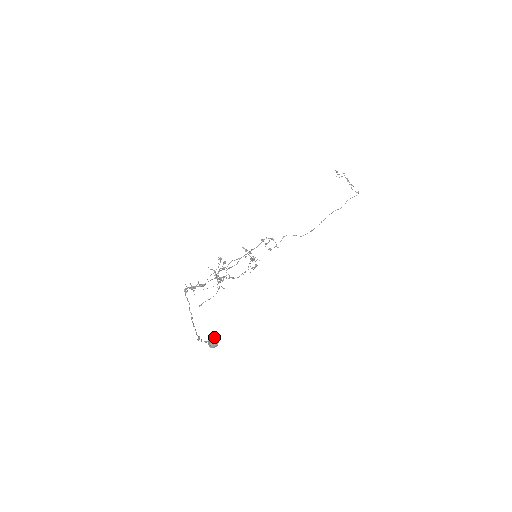
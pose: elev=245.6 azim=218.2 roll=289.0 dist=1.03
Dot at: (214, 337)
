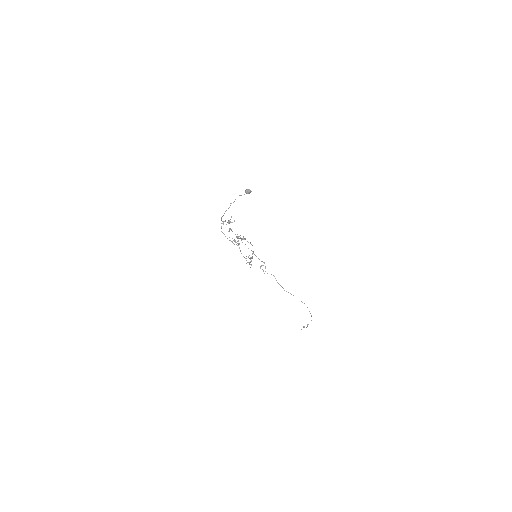
Dot at: occluded
